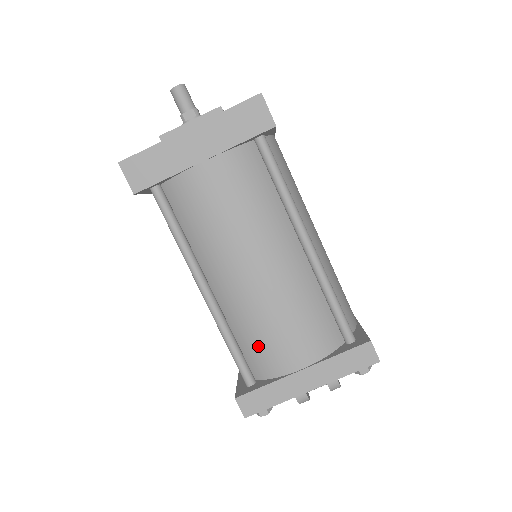
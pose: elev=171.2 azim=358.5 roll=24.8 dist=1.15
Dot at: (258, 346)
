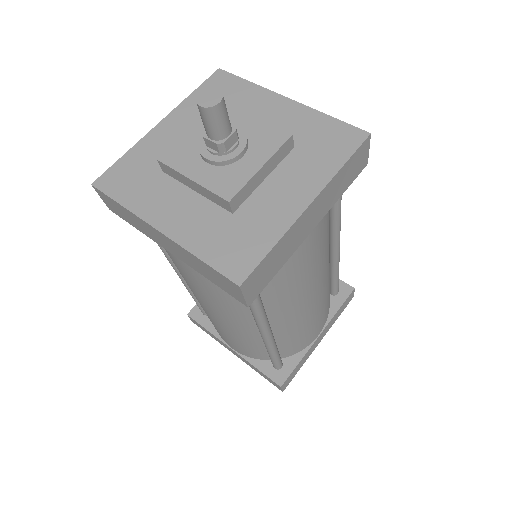
Dot at: (296, 342)
